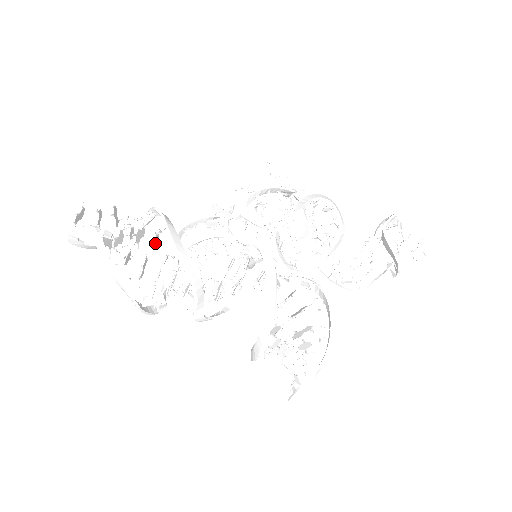
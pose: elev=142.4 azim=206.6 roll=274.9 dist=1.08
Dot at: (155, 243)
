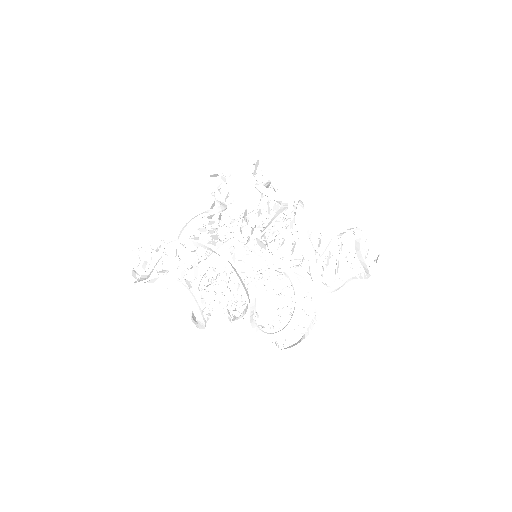
Dot at: (209, 275)
